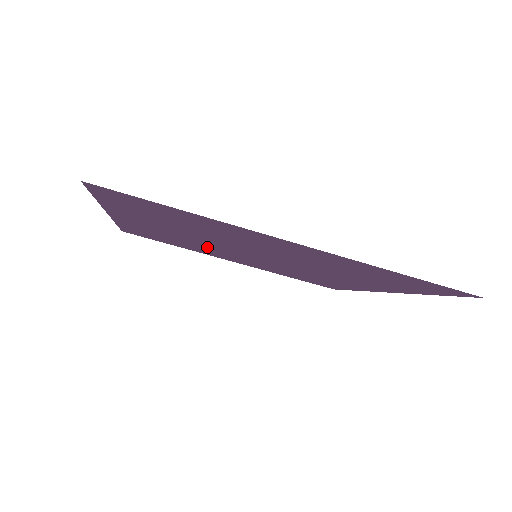
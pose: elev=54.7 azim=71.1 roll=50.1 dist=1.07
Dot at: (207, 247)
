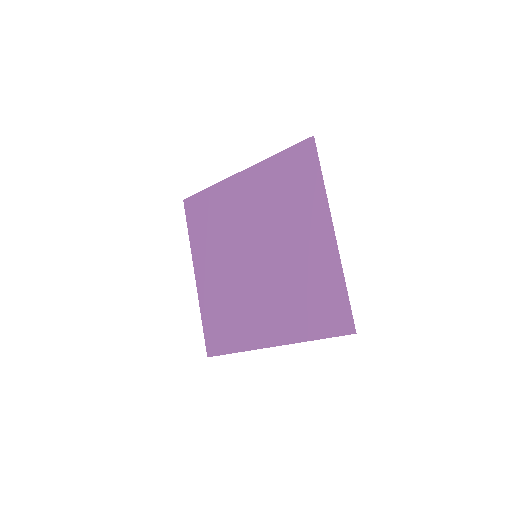
Dot at: (230, 234)
